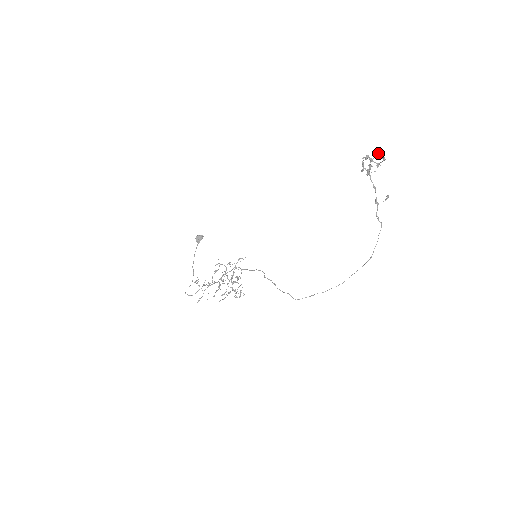
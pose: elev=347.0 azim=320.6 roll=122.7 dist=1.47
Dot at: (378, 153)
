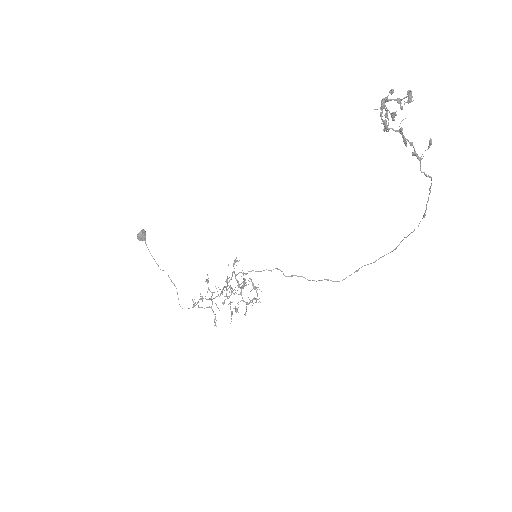
Dot at: (408, 102)
